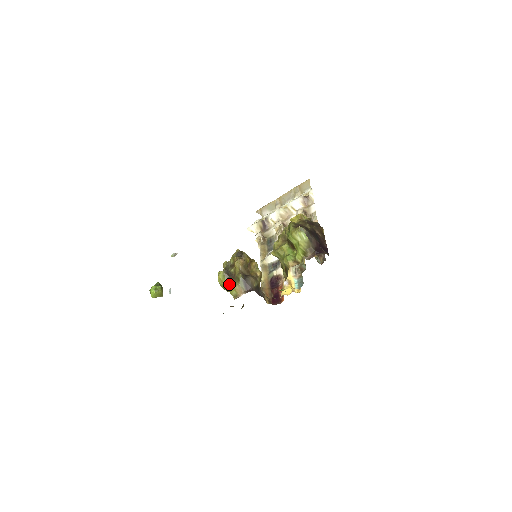
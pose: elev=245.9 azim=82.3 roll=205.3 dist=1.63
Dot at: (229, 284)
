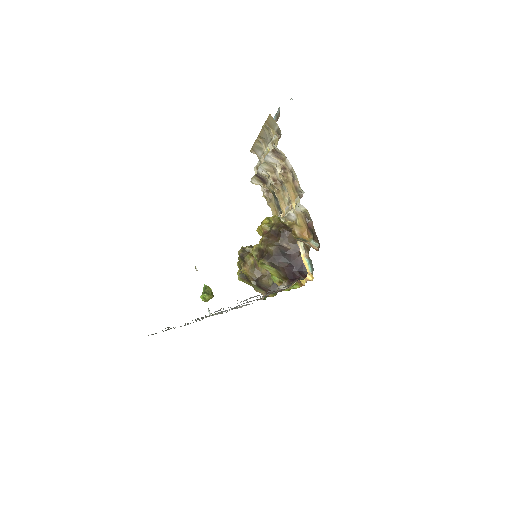
Dot at: (250, 285)
